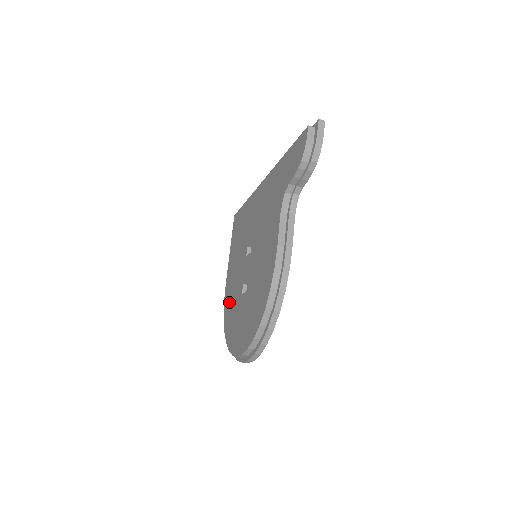
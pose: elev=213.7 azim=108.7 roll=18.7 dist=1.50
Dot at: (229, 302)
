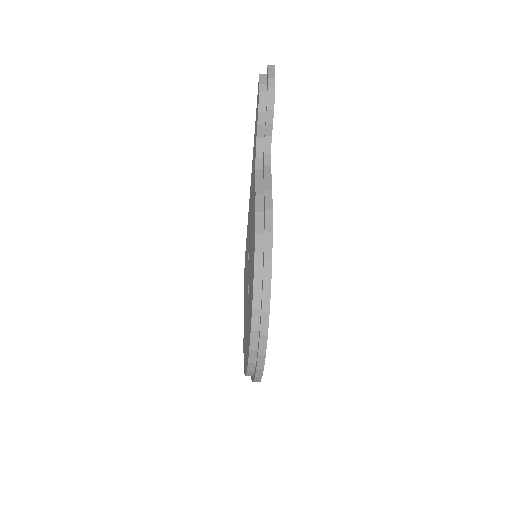
Dot at: occluded
